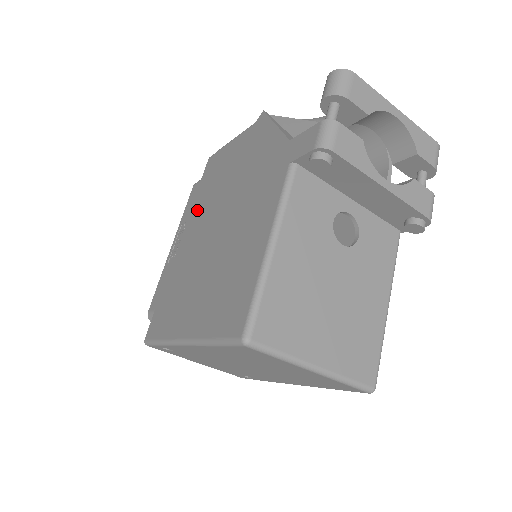
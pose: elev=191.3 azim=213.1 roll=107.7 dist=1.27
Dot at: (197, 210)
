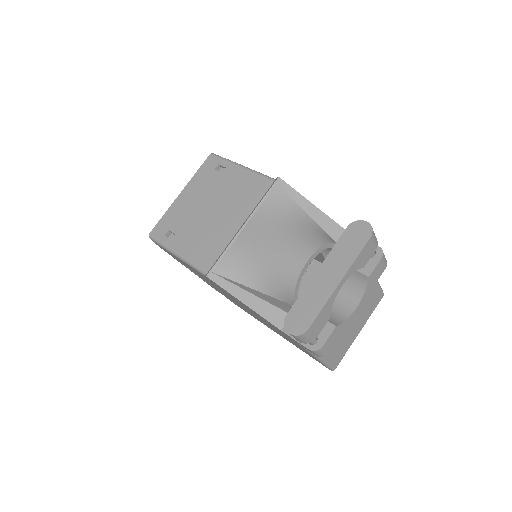
Dot at: occluded
